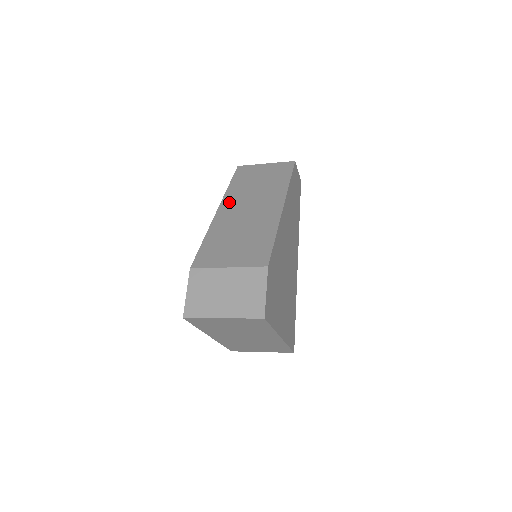
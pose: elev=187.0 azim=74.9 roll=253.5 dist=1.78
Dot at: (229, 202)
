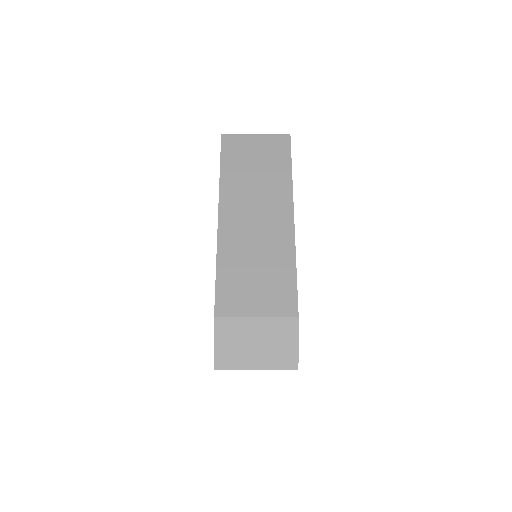
Dot at: (229, 205)
